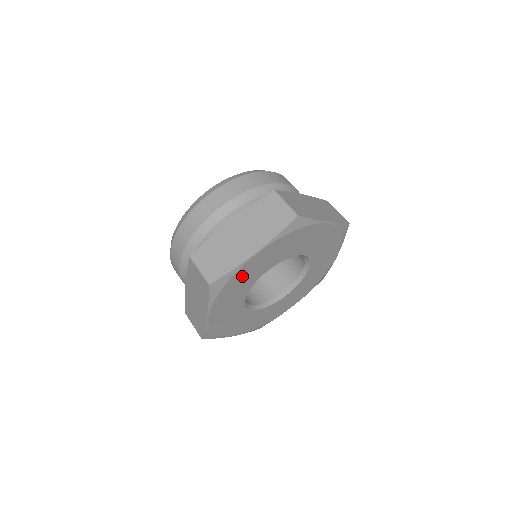
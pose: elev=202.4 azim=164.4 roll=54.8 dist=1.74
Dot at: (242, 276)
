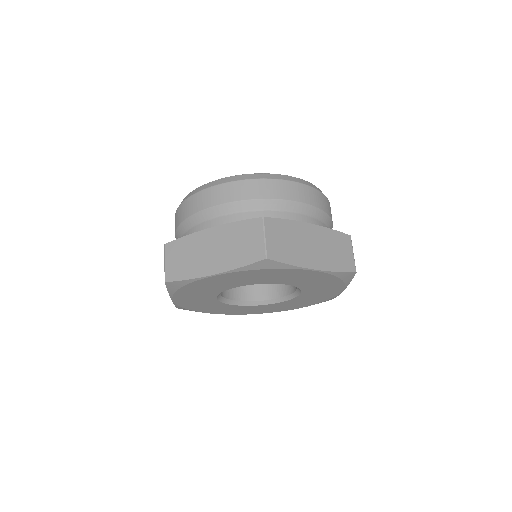
Dot at: (203, 285)
